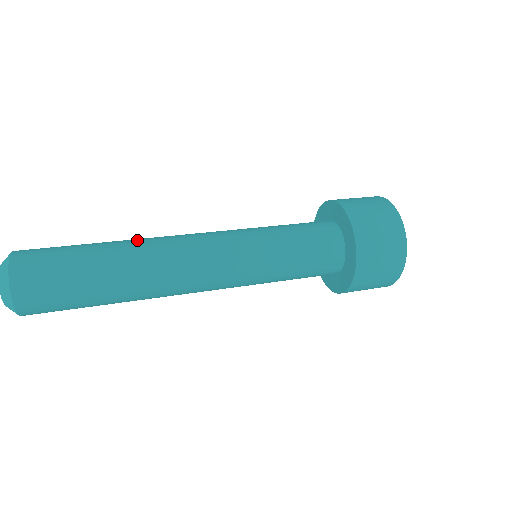
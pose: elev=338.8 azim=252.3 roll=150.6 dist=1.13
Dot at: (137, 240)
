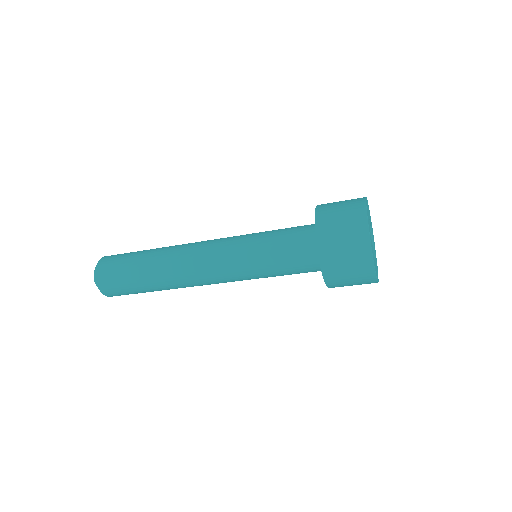
Dot at: (170, 246)
